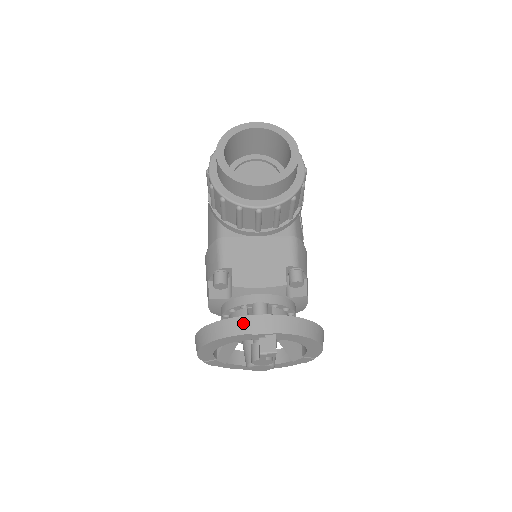
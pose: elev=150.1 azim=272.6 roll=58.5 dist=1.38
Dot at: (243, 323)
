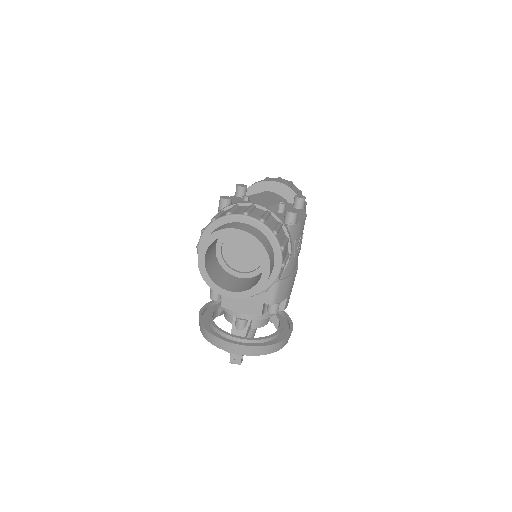
Dot at: (221, 343)
